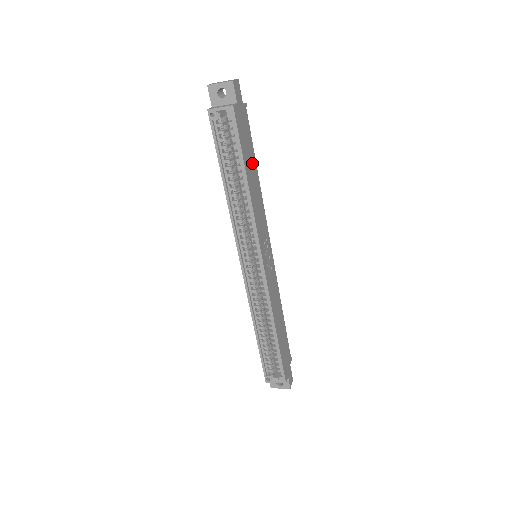
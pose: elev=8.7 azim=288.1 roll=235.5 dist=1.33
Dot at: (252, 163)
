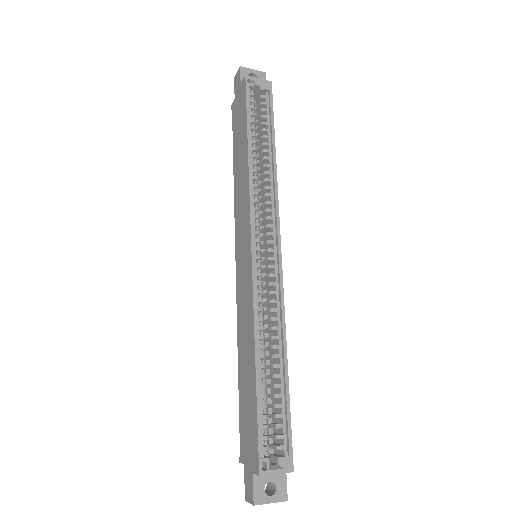
Dot at: occluded
